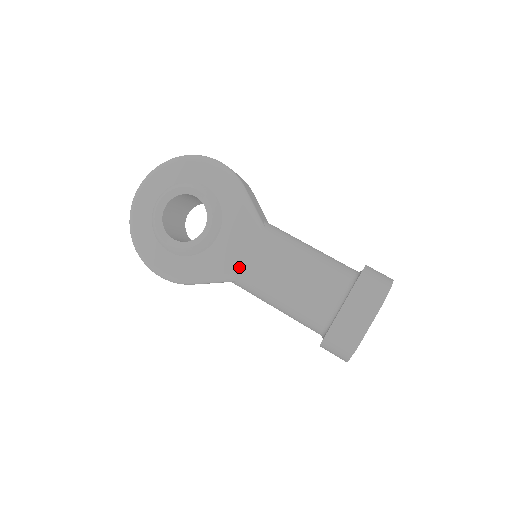
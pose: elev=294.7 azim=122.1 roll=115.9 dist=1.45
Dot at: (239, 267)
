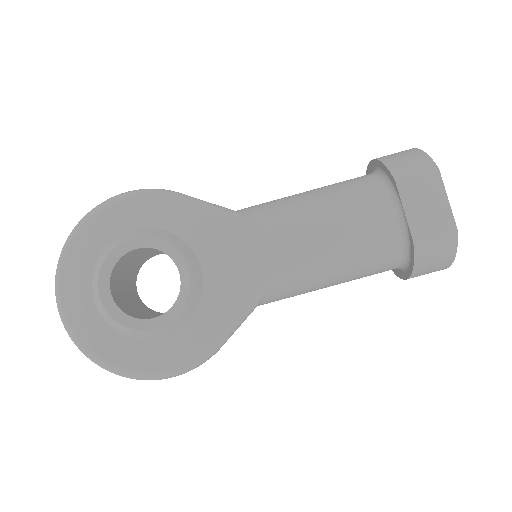
Dot at: (256, 277)
